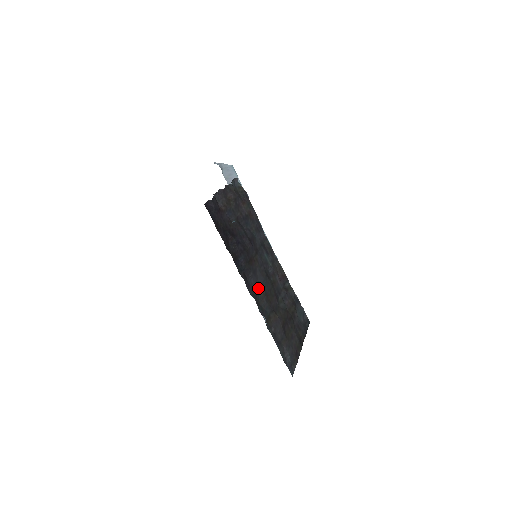
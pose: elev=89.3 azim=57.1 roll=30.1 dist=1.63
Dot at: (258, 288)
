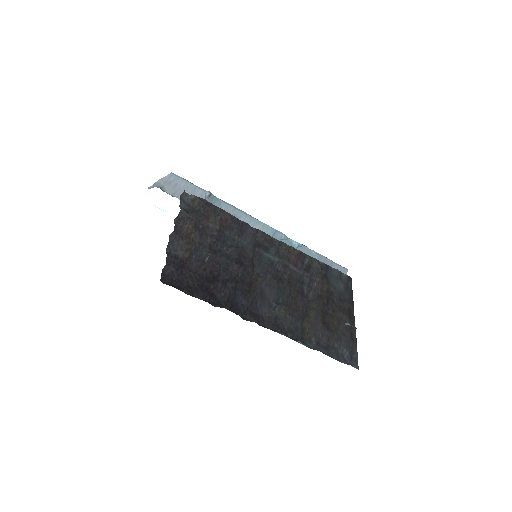
Dot at: (275, 309)
